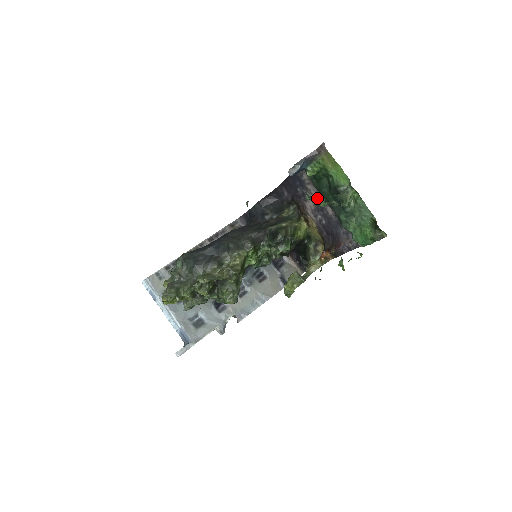
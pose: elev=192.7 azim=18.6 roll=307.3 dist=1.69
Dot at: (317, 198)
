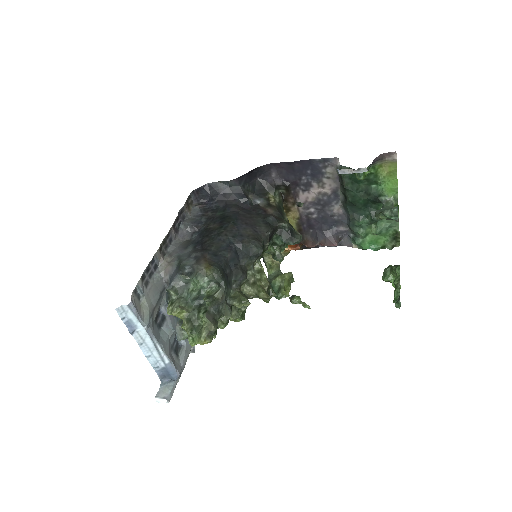
Dot at: occluded
